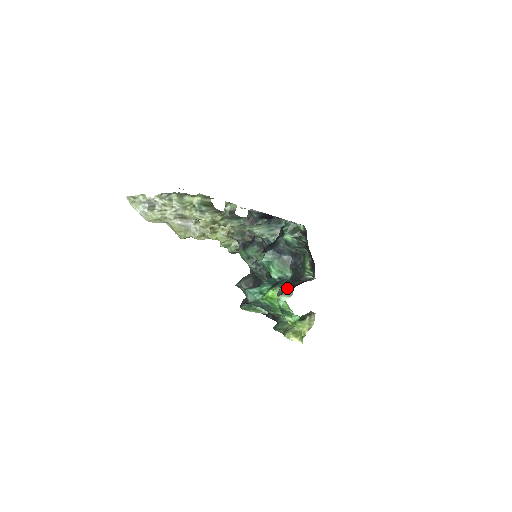
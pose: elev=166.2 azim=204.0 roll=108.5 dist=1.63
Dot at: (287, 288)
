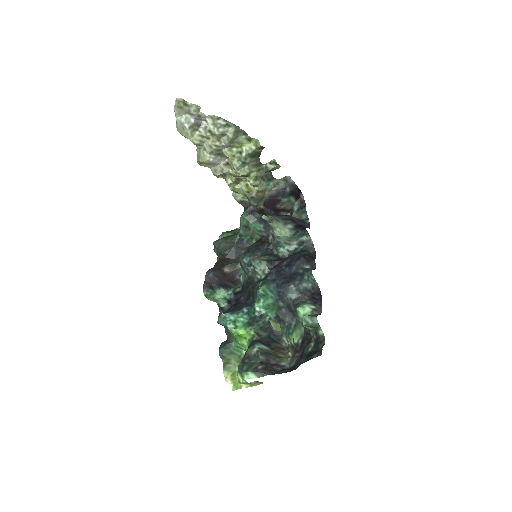
Dot at: (261, 365)
